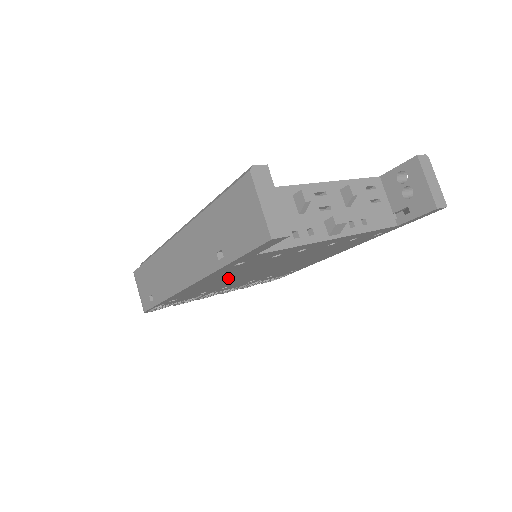
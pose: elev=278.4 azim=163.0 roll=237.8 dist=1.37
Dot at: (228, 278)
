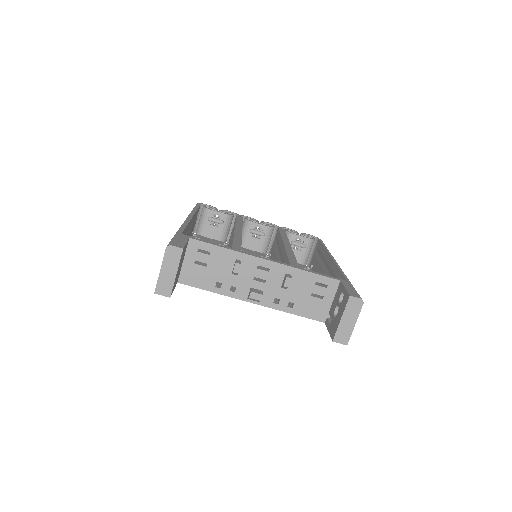
Dot at: occluded
